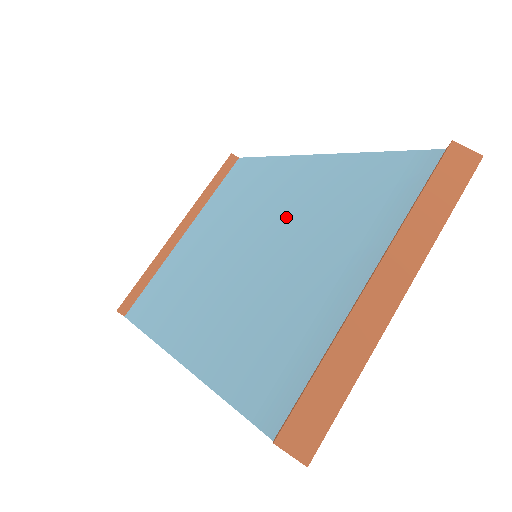
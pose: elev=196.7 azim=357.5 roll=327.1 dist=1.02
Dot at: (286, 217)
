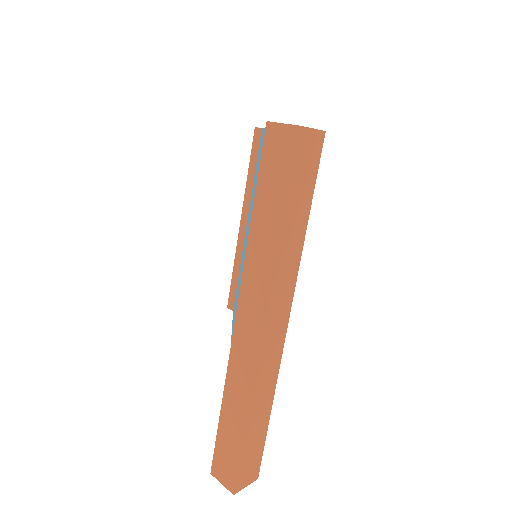
Dot at: occluded
